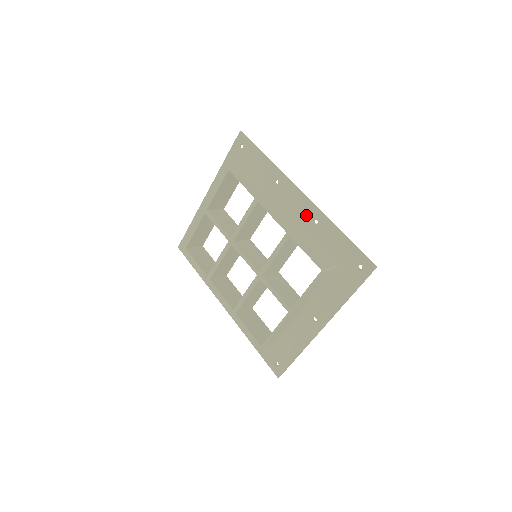
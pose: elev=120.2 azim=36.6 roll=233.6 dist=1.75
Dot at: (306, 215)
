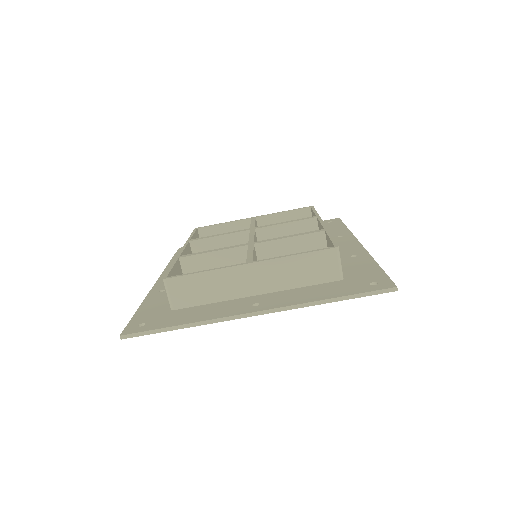
Dot at: (348, 251)
